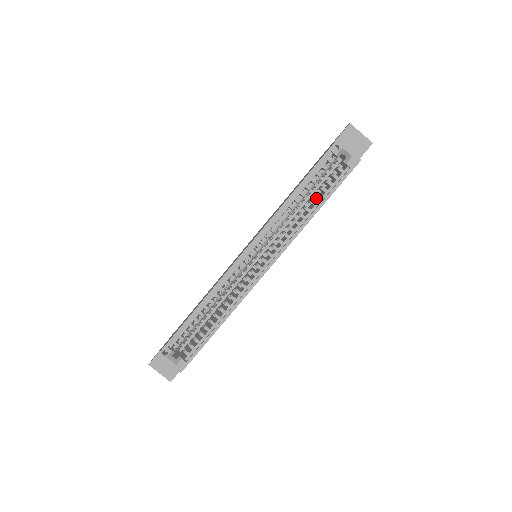
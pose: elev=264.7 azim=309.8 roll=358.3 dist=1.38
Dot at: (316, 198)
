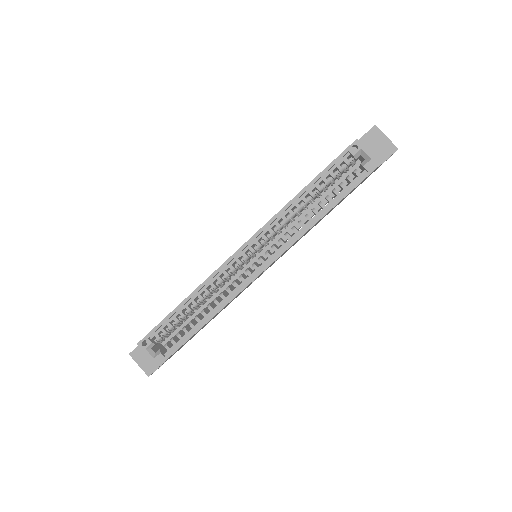
Dot at: occluded
